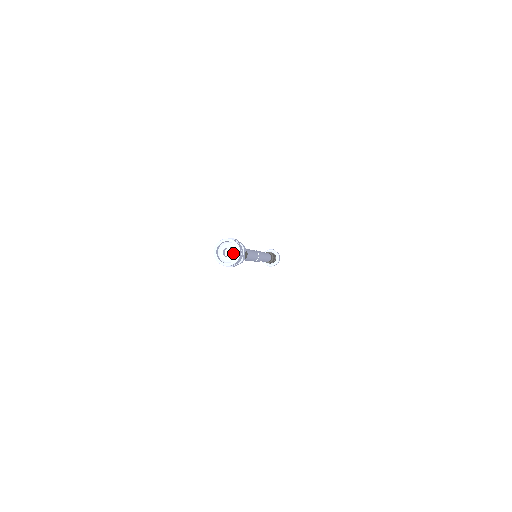
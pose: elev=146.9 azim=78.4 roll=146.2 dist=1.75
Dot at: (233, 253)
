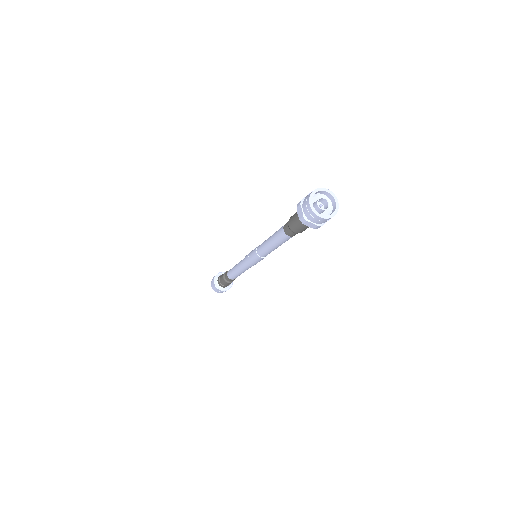
Dot at: (326, 205)
